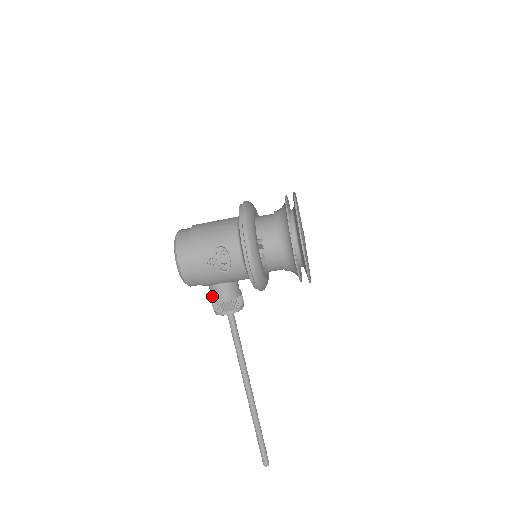
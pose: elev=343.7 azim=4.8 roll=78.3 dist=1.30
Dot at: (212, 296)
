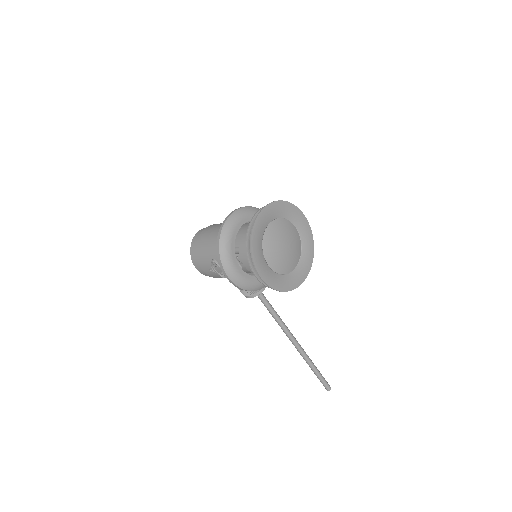
Dot at: occluded
